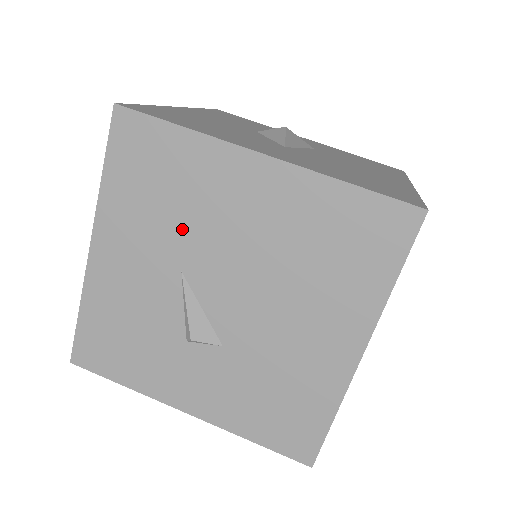
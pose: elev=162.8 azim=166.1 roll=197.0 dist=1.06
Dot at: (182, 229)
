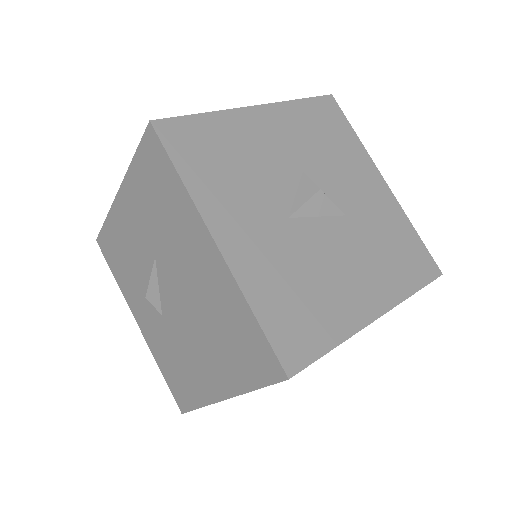
Dot at: (162, 235)
